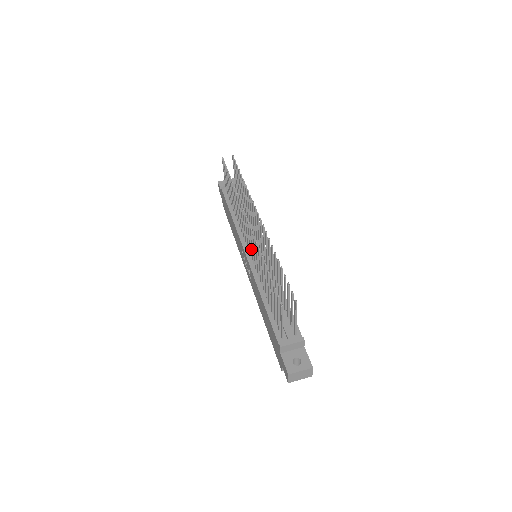
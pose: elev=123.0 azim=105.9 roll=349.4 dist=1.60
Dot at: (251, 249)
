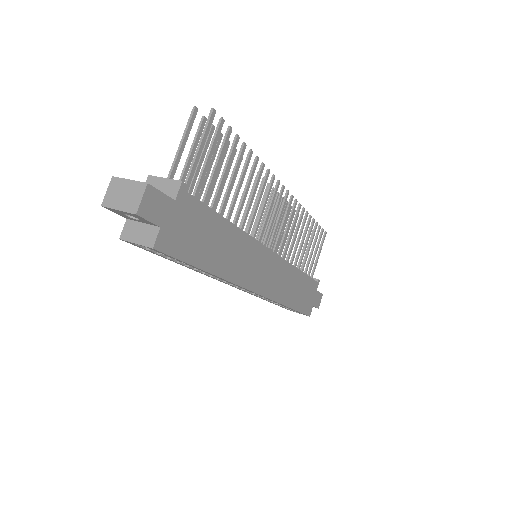
Dot at: occluded
